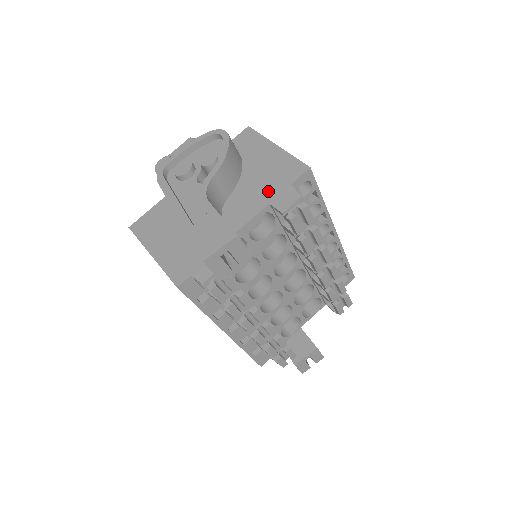
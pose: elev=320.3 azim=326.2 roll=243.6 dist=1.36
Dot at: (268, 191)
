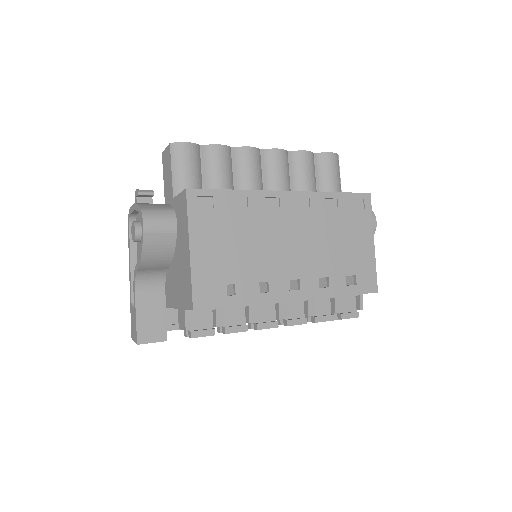
Dot at: (179, 296)
